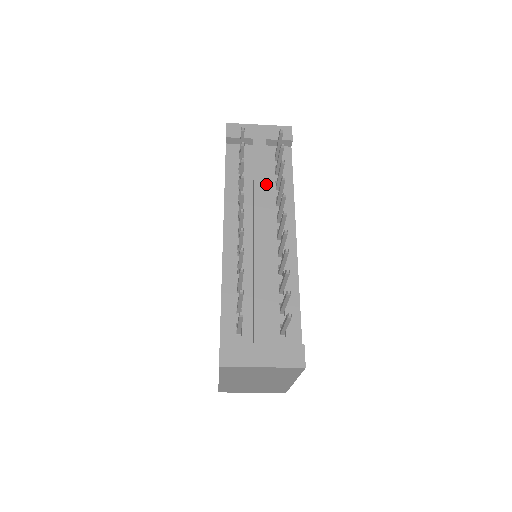
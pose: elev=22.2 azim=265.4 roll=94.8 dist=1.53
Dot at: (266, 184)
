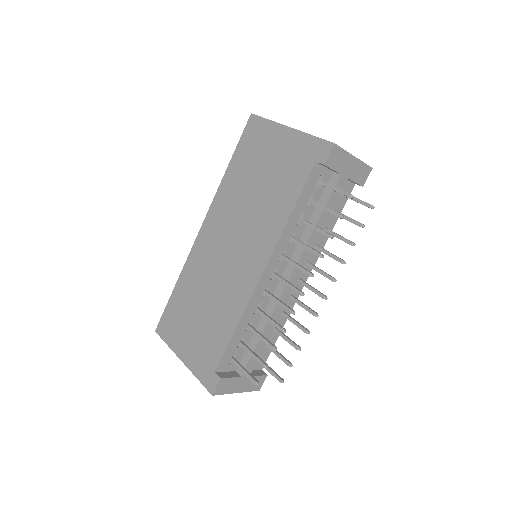
Dot at: (320, 234)
